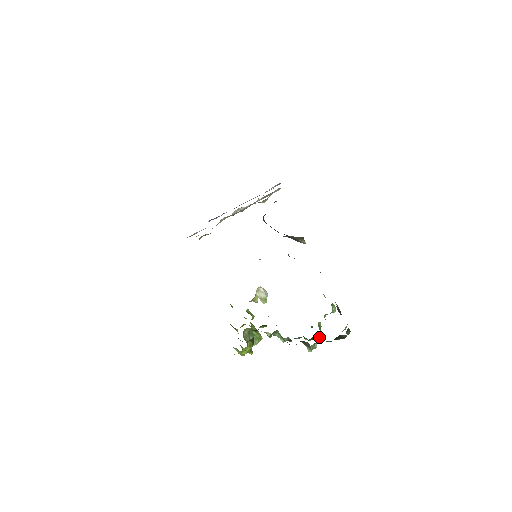
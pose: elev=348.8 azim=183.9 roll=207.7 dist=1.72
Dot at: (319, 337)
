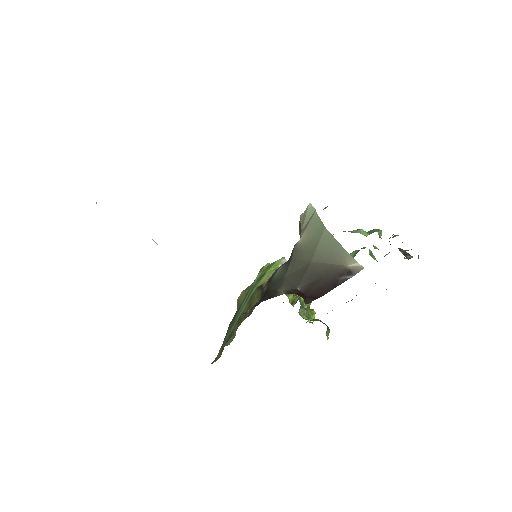
Dot at: occluded
